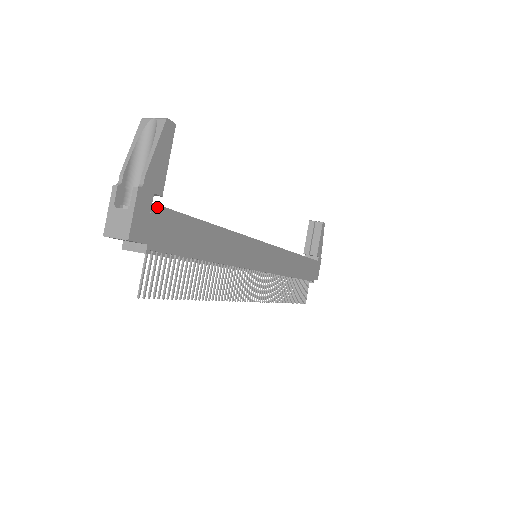
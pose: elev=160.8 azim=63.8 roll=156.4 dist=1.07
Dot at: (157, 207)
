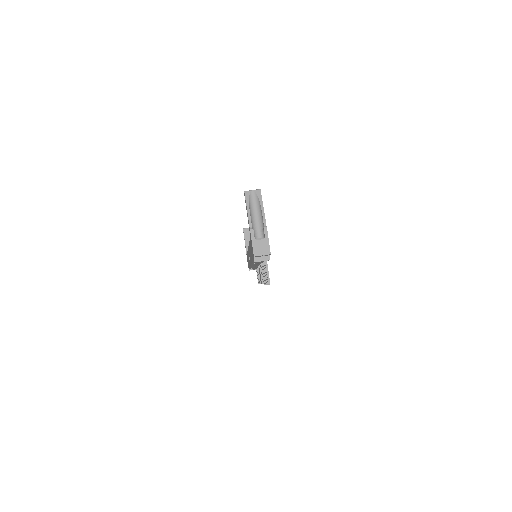
Dot at: occluded
